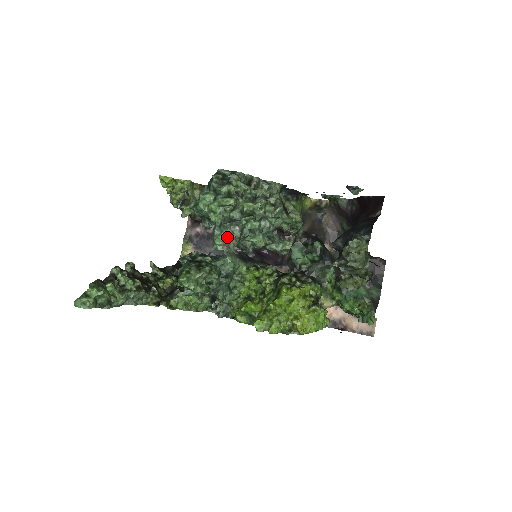
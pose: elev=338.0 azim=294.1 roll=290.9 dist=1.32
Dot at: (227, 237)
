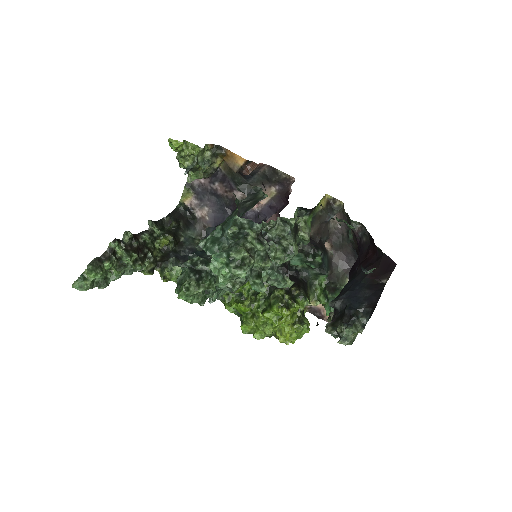
Dot at: occluded
